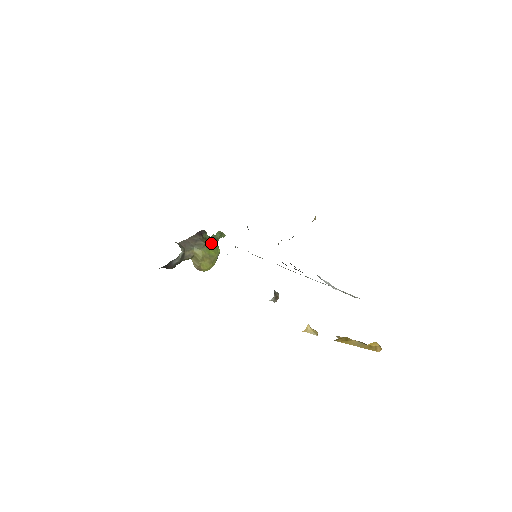
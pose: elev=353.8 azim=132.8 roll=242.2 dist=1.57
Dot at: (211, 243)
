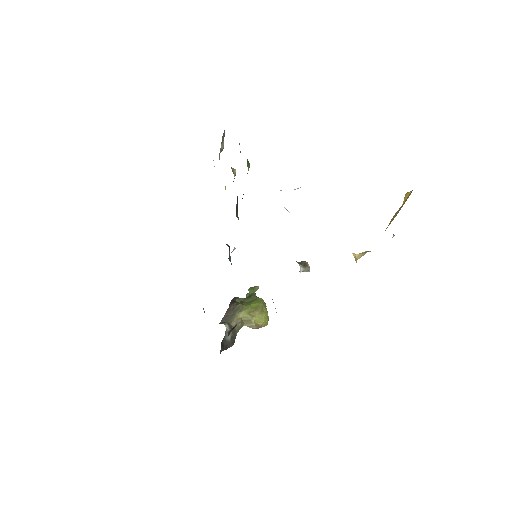
Dot at: (249, 301)
